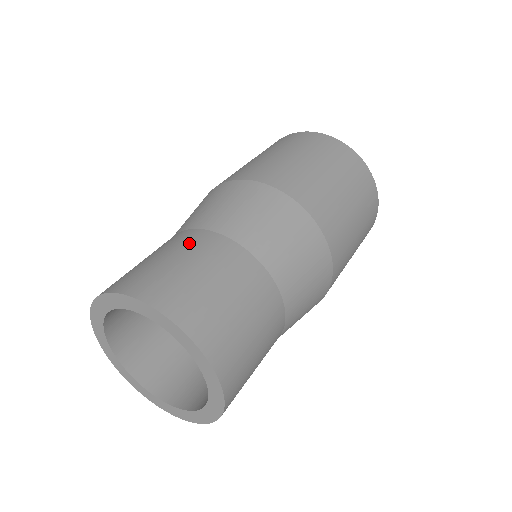
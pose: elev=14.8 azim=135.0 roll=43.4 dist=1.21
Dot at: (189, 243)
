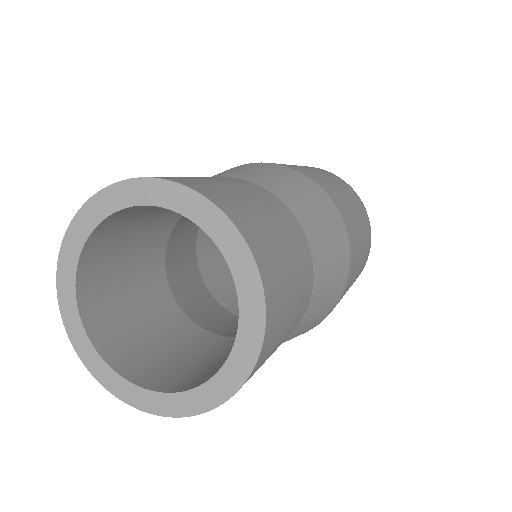
Dot at: (239, 183)
